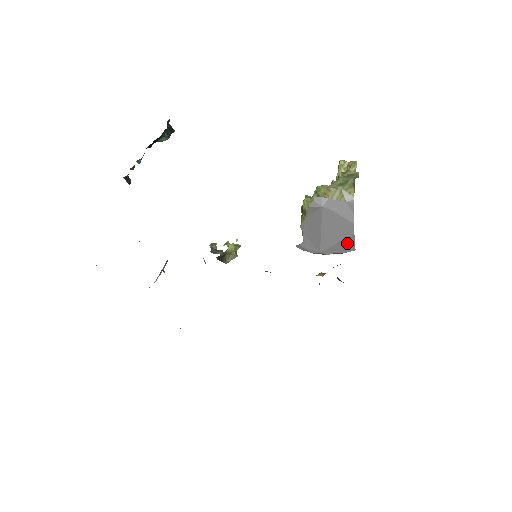
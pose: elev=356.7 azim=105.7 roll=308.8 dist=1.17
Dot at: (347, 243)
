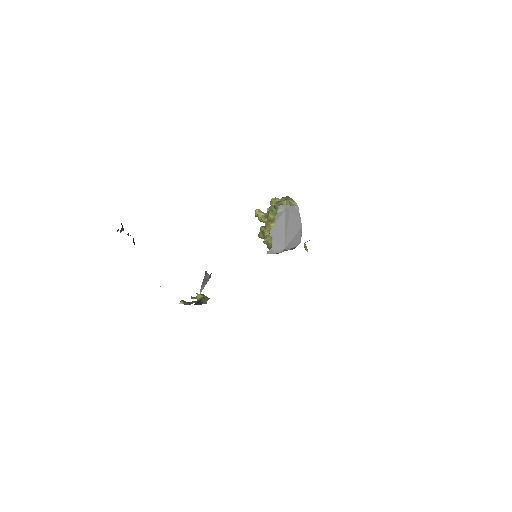
Dot at: (298, 237)
